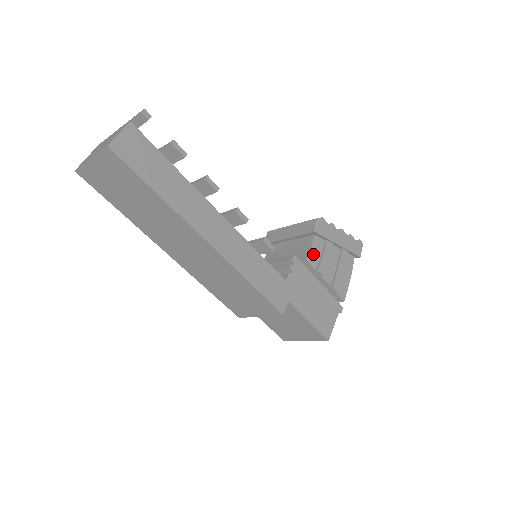
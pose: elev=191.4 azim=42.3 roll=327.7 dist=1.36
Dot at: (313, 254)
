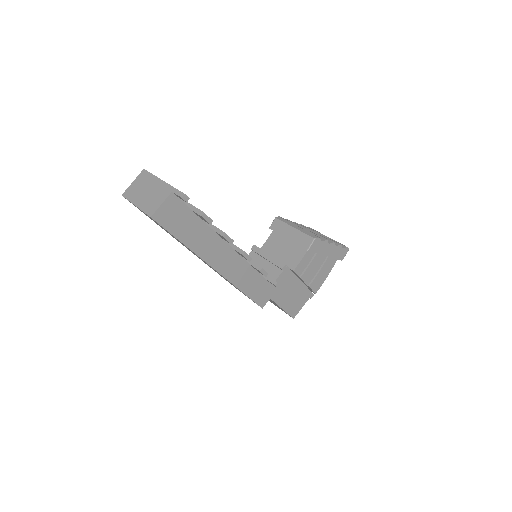
Dot at: (301, 265)
